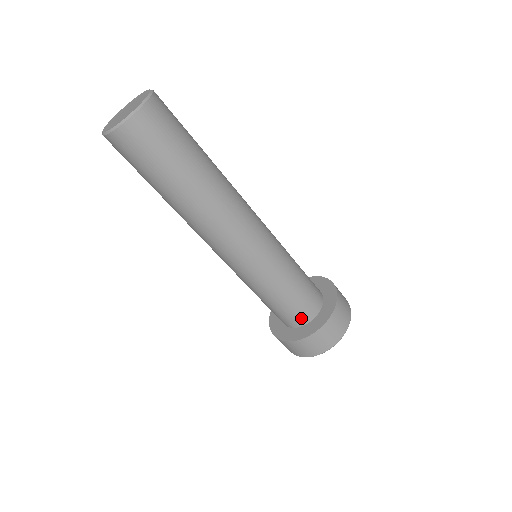
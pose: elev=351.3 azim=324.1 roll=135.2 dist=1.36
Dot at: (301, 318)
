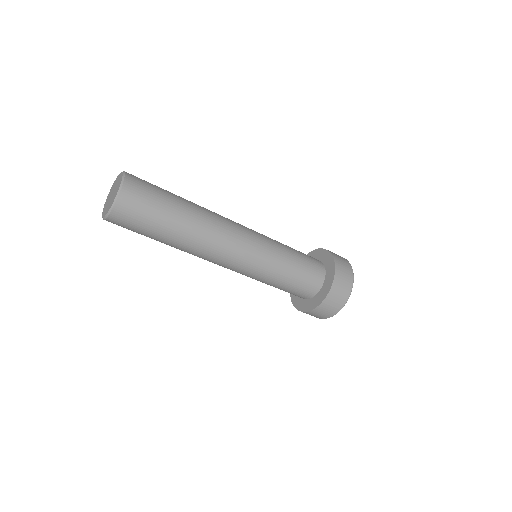
Dot at: (304, 296)
